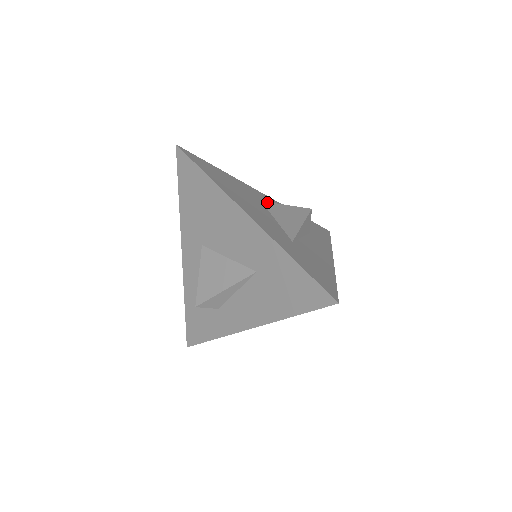
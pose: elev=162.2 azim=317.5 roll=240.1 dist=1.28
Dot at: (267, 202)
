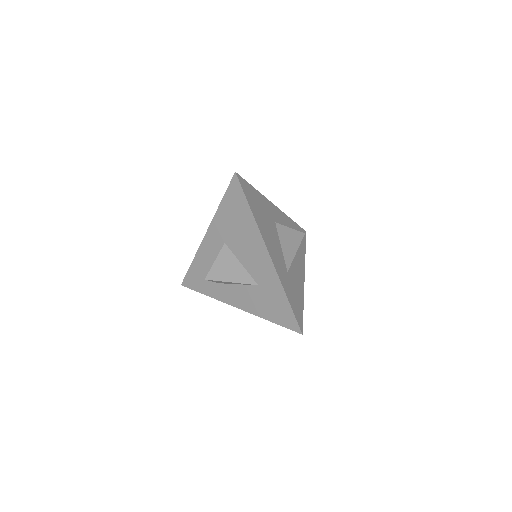
Dot at: (279, 224)
